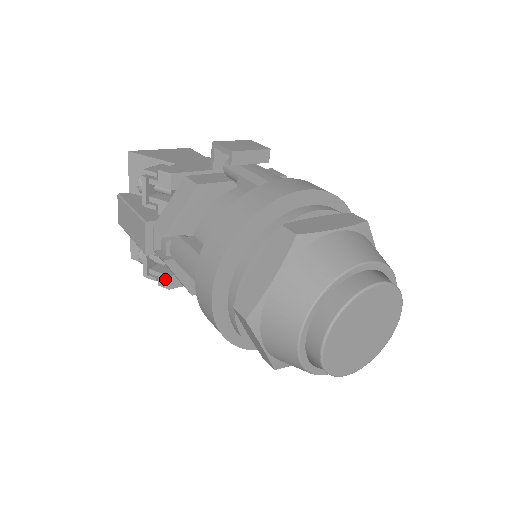
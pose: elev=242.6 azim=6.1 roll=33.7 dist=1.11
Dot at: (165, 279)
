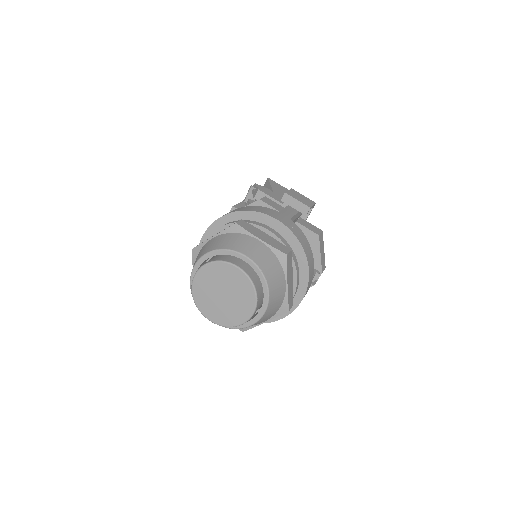
Dot at: occluded
